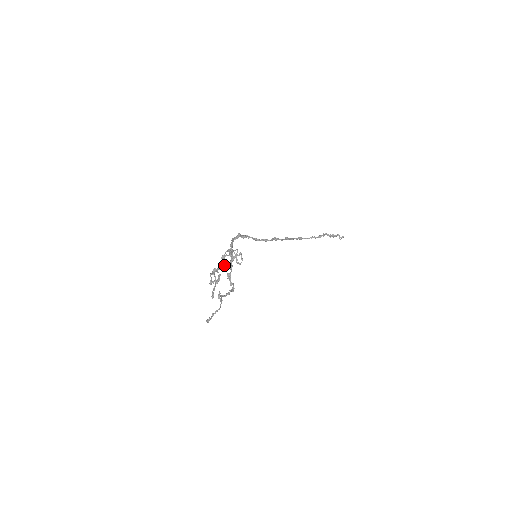
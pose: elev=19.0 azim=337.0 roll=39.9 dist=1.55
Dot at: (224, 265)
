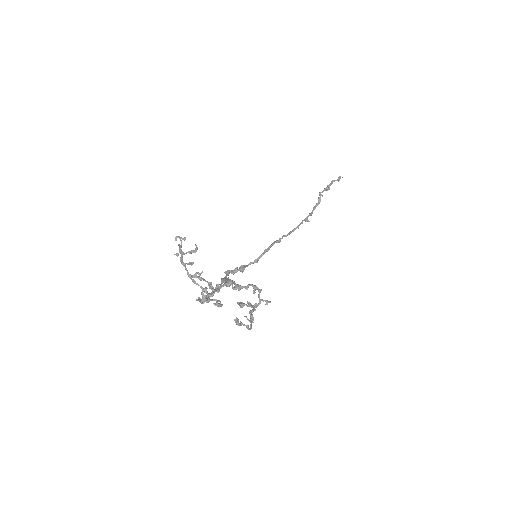
Dot at: (211, 284)
